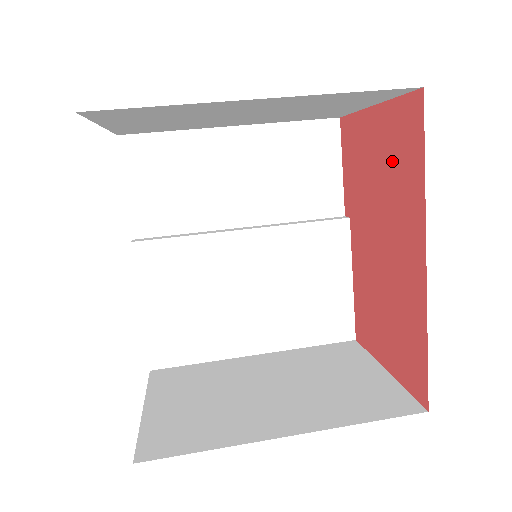
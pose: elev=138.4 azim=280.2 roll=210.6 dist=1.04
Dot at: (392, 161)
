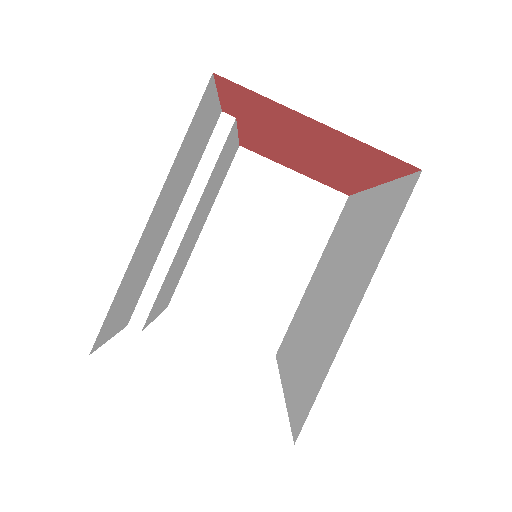
Dot at: (347, 153)
